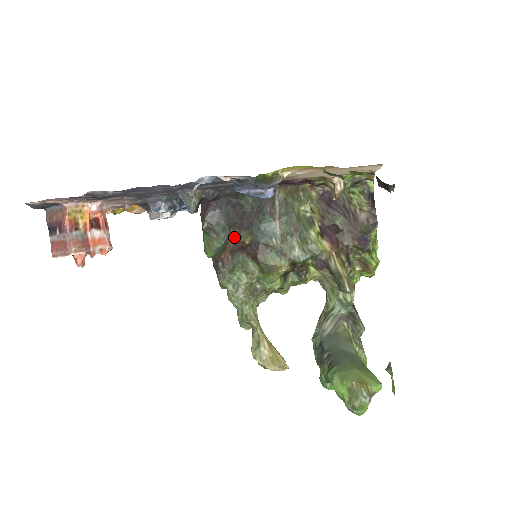
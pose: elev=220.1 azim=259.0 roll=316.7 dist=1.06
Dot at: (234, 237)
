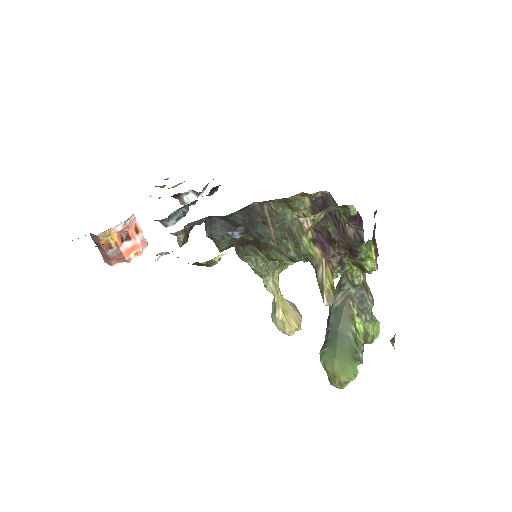
Dot at: occluded
